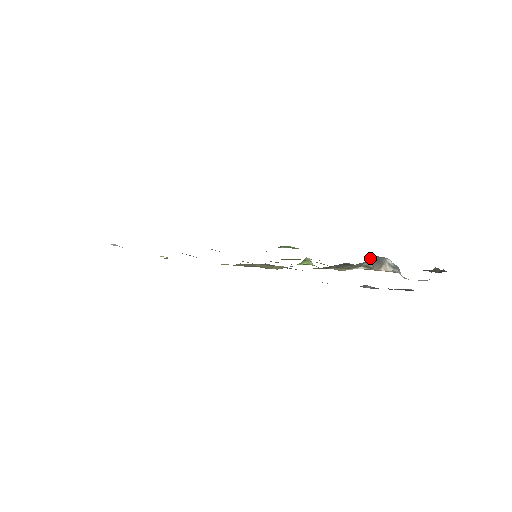
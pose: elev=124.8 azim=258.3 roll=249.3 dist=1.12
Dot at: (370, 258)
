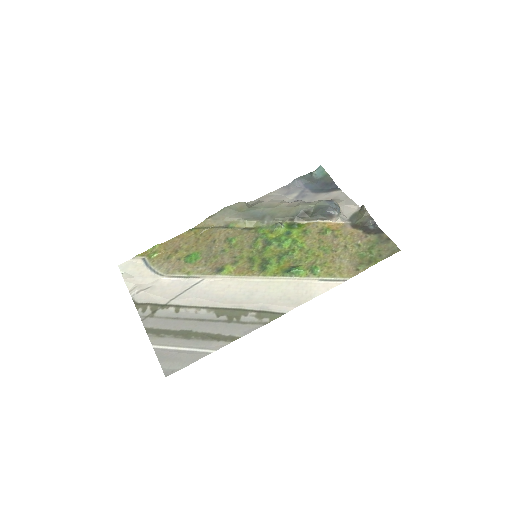
Dot at: (322, 211)
